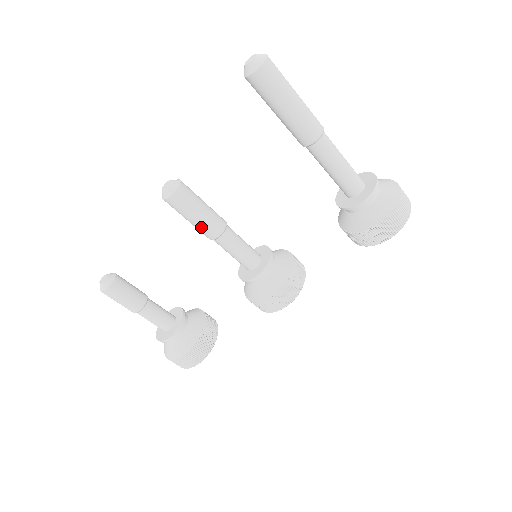
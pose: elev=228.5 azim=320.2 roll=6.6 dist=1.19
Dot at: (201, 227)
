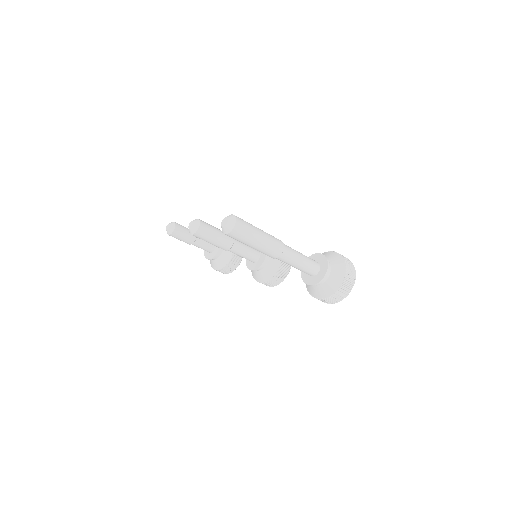
Dot at: (214, 245)
